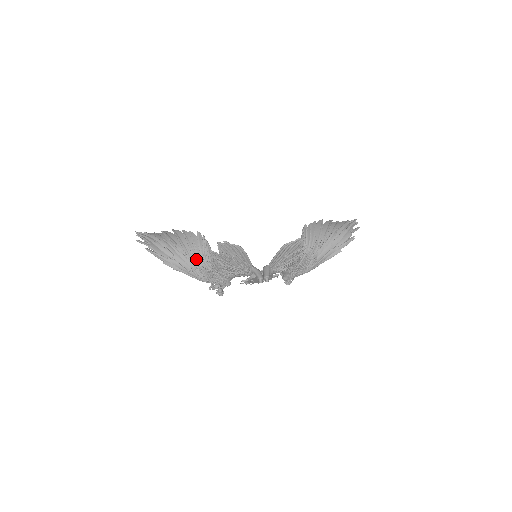
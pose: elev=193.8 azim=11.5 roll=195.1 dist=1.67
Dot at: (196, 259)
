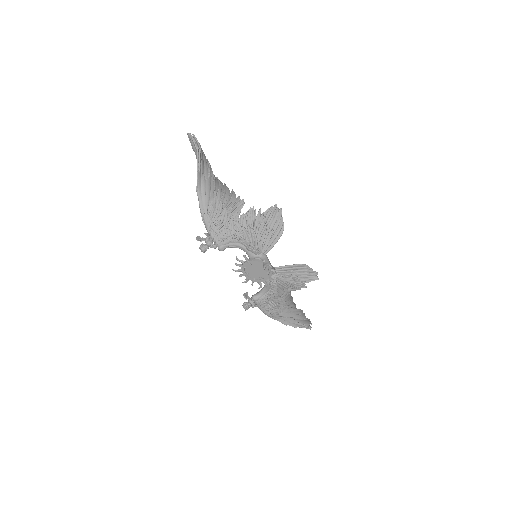
Dot at: (219, 202)
